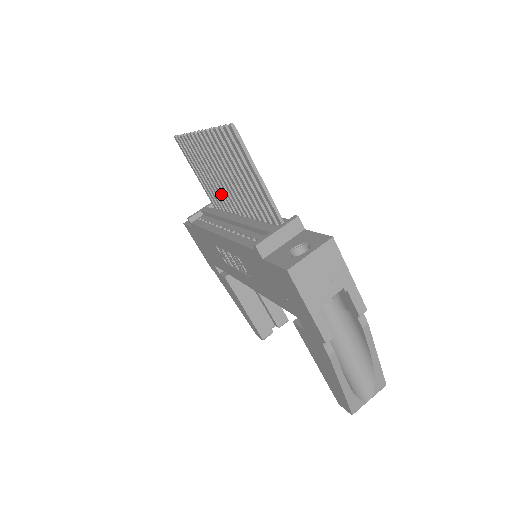
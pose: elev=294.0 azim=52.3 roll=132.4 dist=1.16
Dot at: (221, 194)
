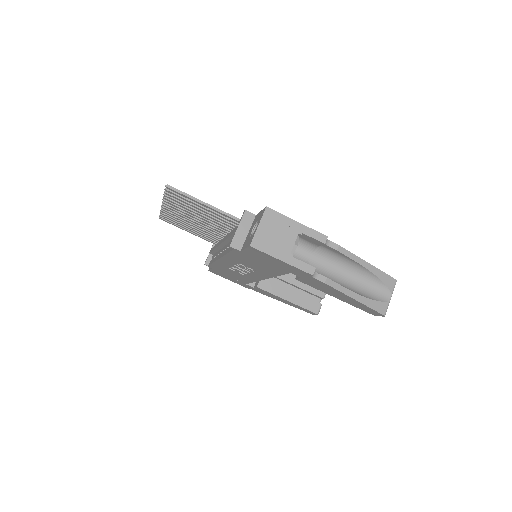
Dot at: (208, 233)
